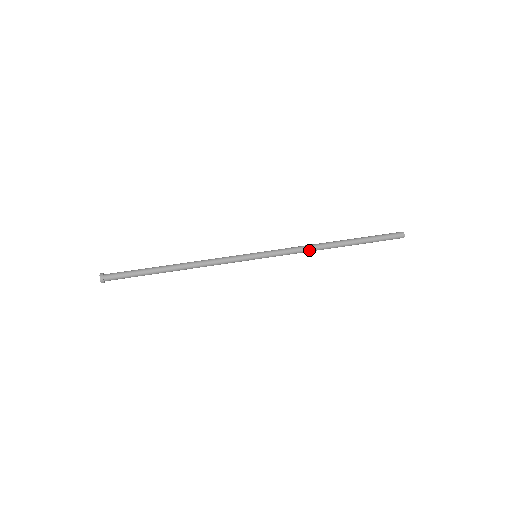
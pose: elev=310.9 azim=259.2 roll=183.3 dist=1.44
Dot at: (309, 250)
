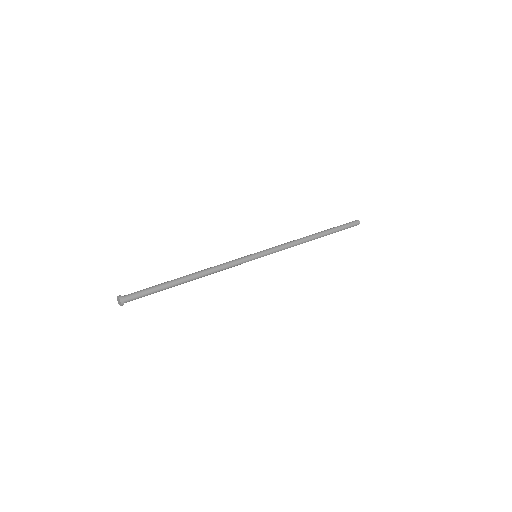
Dot at: (296, 244)
